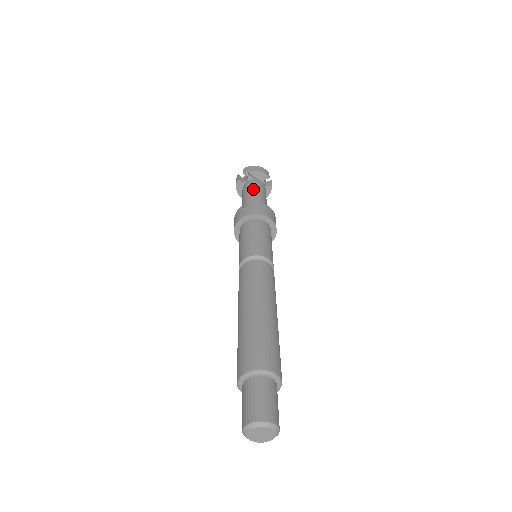
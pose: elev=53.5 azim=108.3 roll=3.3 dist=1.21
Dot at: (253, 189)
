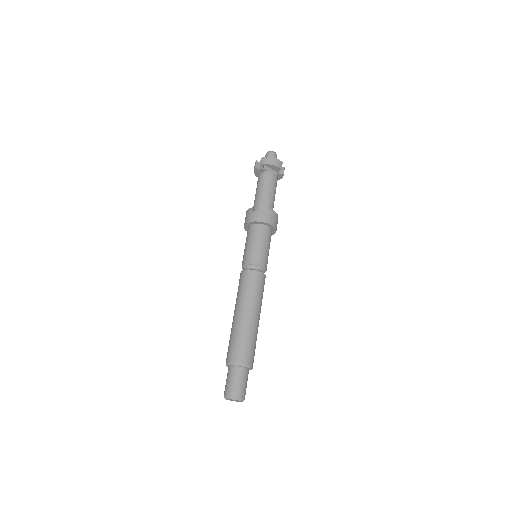
Dot at: (265, 185)
